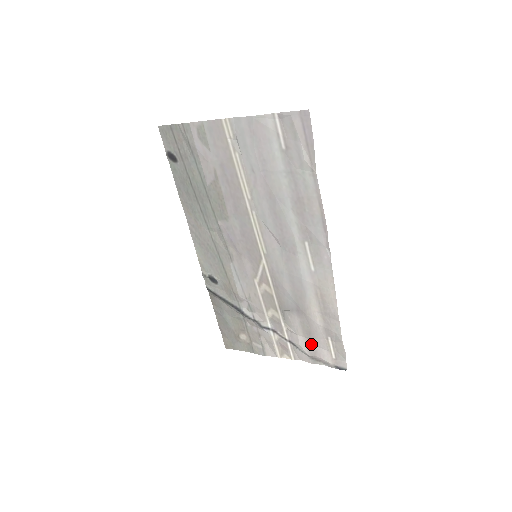
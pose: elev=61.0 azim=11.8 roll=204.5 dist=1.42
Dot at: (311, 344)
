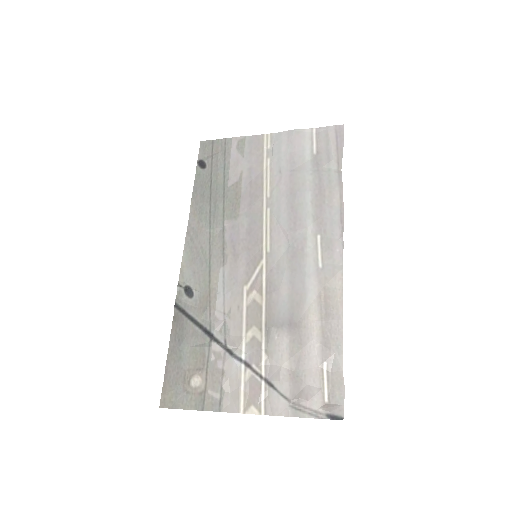
Dot at: (297, 379)
